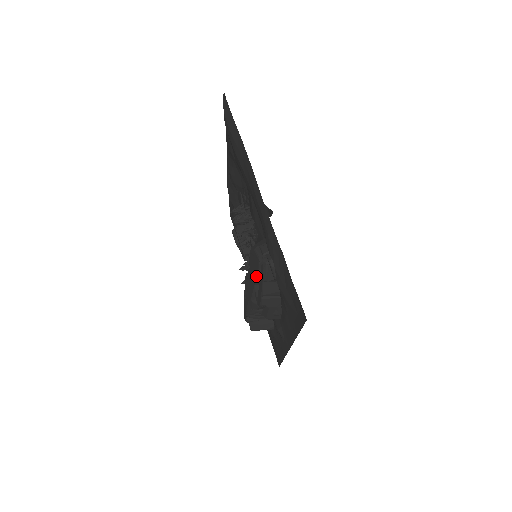
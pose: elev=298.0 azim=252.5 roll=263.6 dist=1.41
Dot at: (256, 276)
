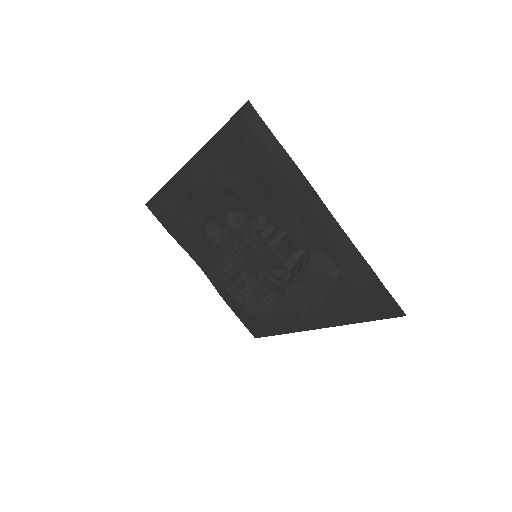
Dot at: (320, 288)
